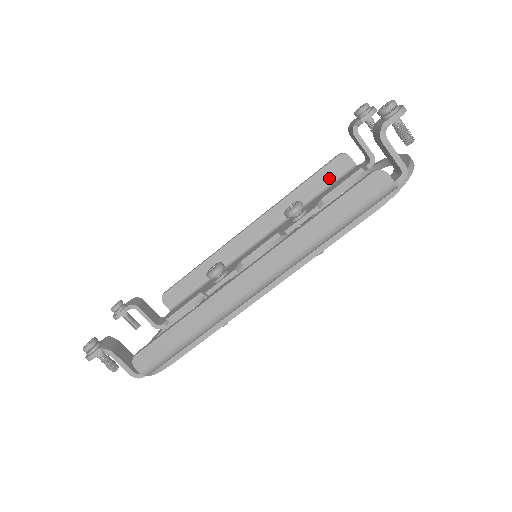
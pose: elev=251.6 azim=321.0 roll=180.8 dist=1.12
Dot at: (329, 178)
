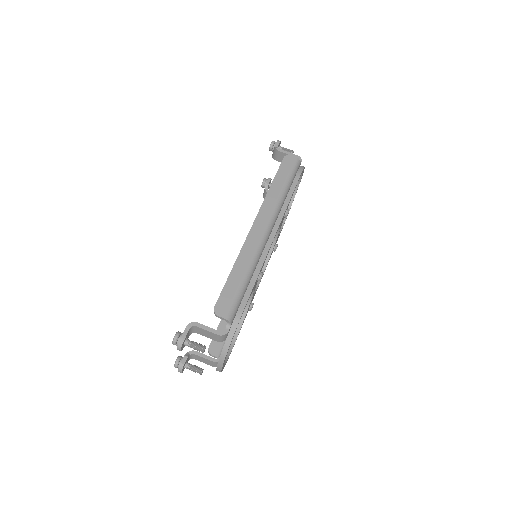
Dot at: occluded
